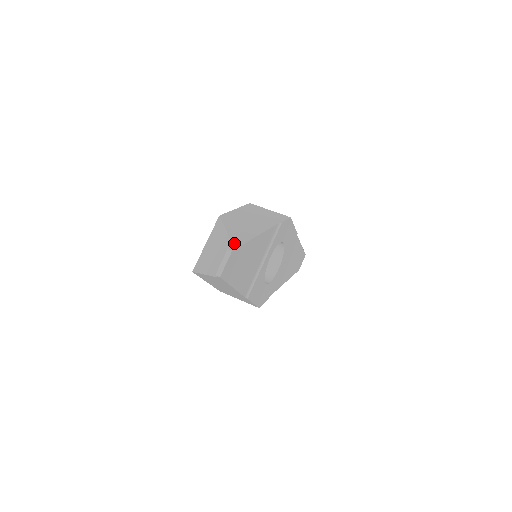
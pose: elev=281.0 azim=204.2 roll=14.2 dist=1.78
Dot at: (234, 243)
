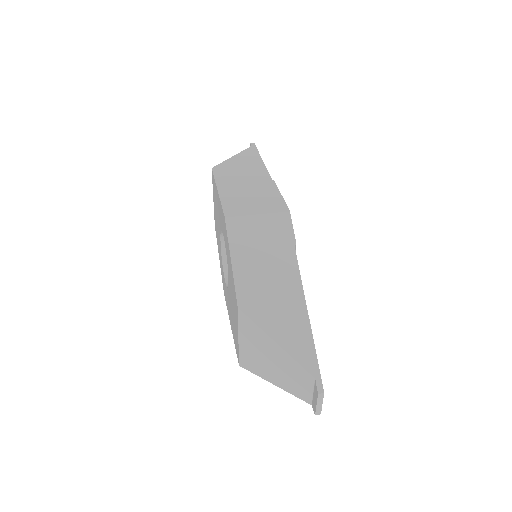
Dot at: (310, 371)
